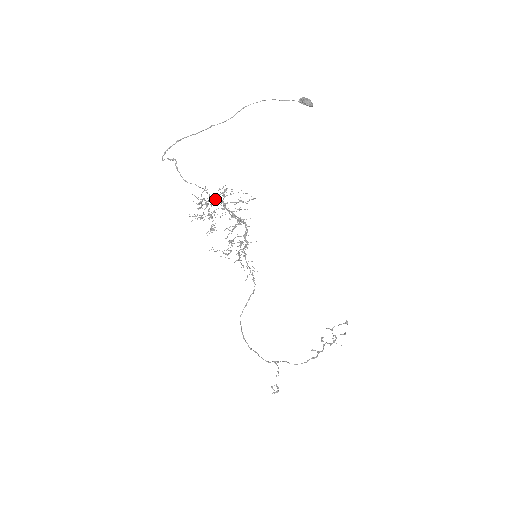
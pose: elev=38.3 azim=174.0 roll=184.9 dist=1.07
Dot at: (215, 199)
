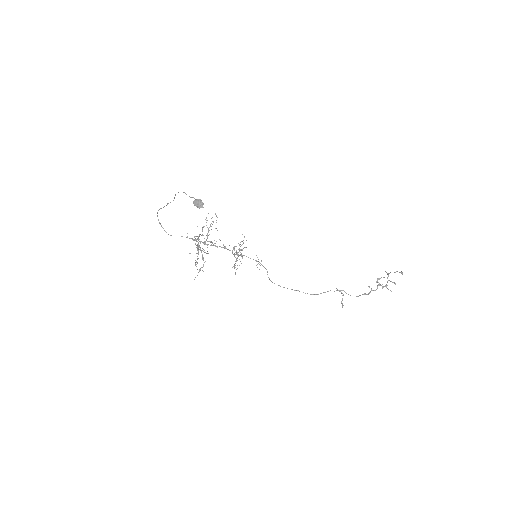
Dot at: occluded
